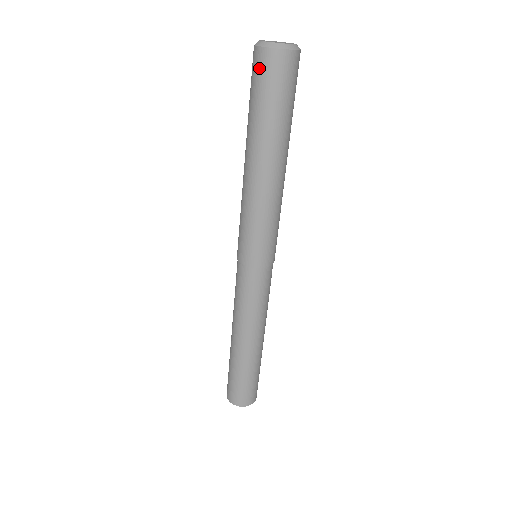
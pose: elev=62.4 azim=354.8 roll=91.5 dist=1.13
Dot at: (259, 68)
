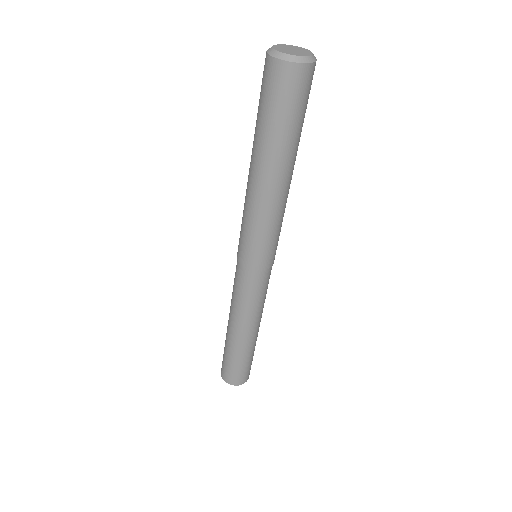
Dot at: (289, 84)
